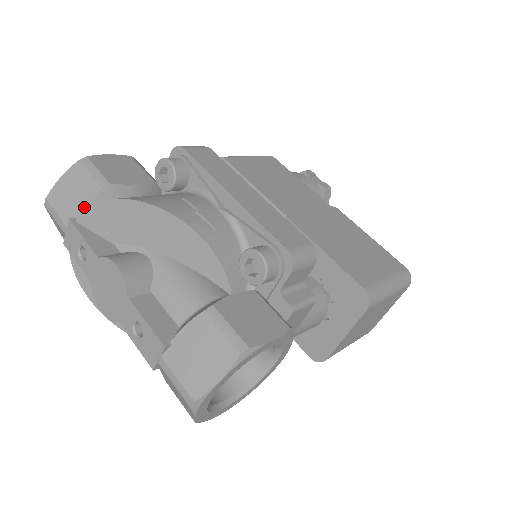
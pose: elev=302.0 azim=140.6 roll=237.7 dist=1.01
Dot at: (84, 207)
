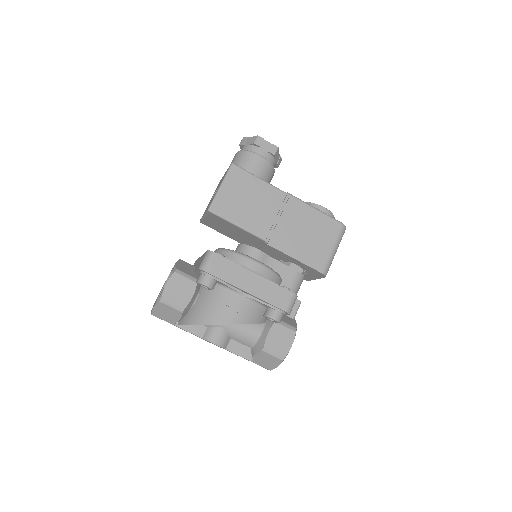
Dot at: (178, 319)
